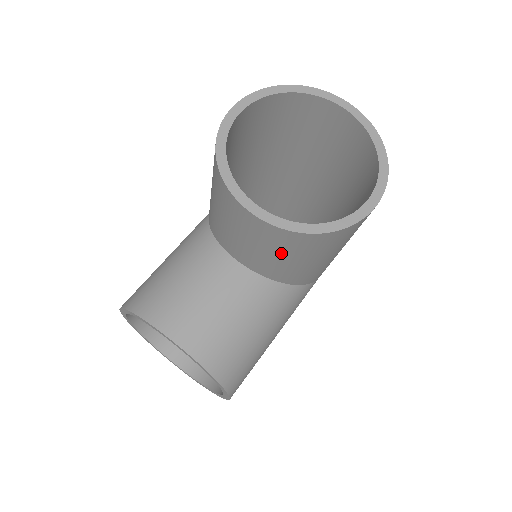
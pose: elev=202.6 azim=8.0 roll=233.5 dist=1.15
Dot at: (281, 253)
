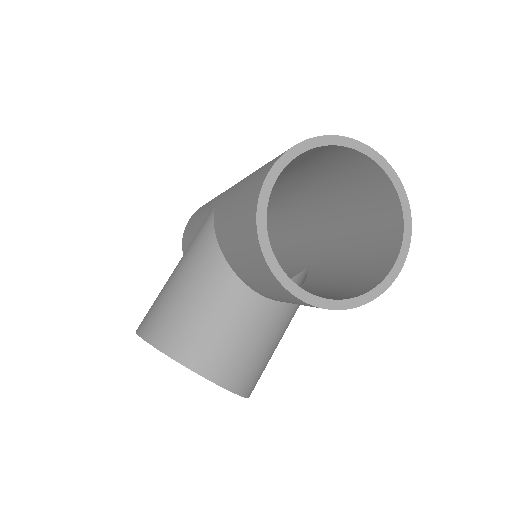
Dot at: occluded
